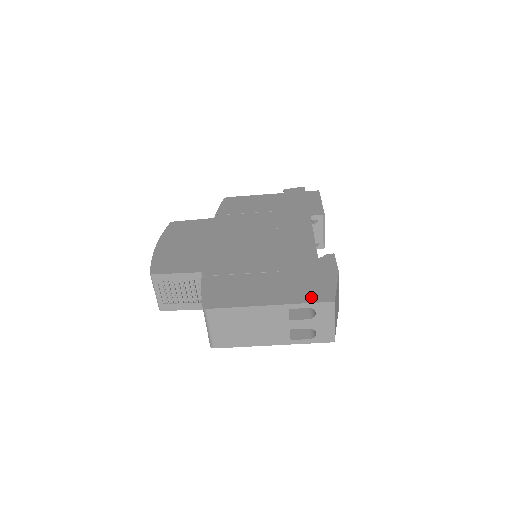
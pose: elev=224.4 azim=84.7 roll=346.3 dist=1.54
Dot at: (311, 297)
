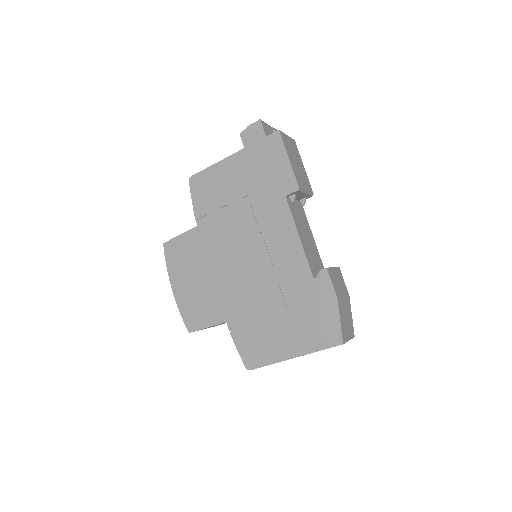
Dot at: (323, 342)
